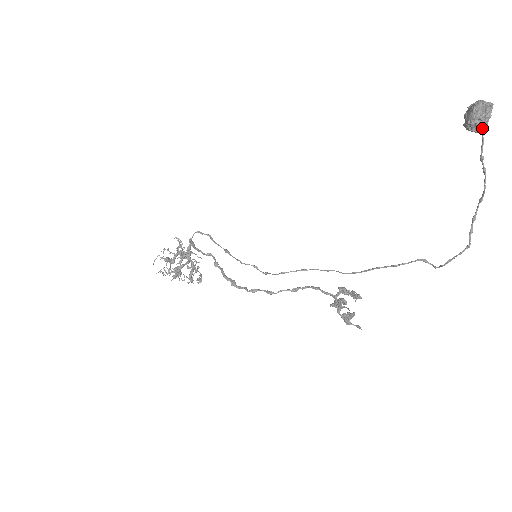
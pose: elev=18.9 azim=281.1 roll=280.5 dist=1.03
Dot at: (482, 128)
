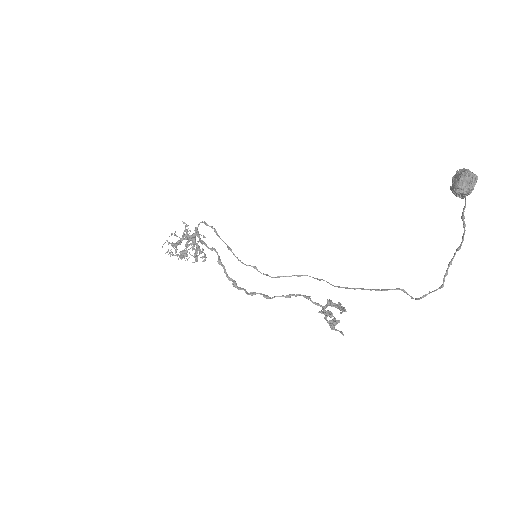
Dot at: (466, 195)
